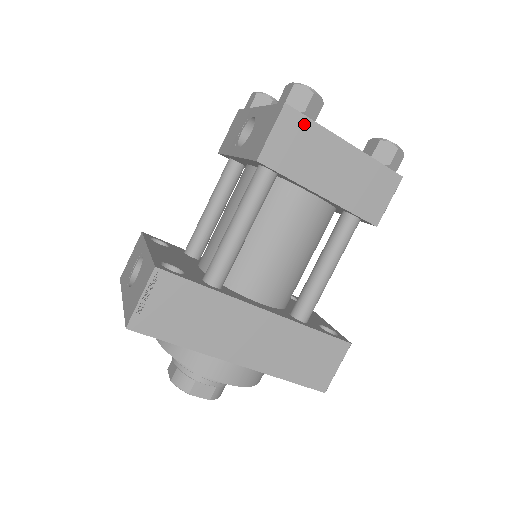
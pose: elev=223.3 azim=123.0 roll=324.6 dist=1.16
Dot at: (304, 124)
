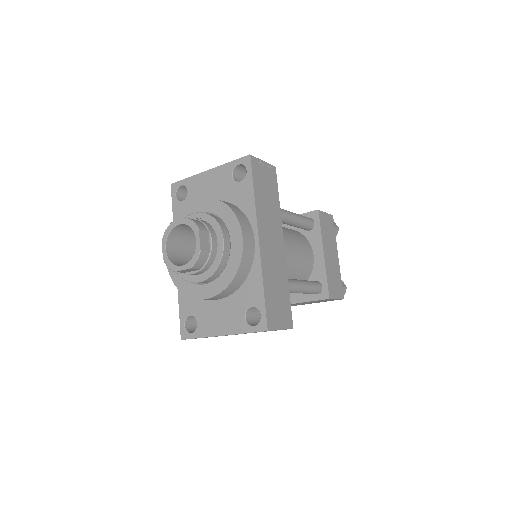
Dot at: (333, 228)
